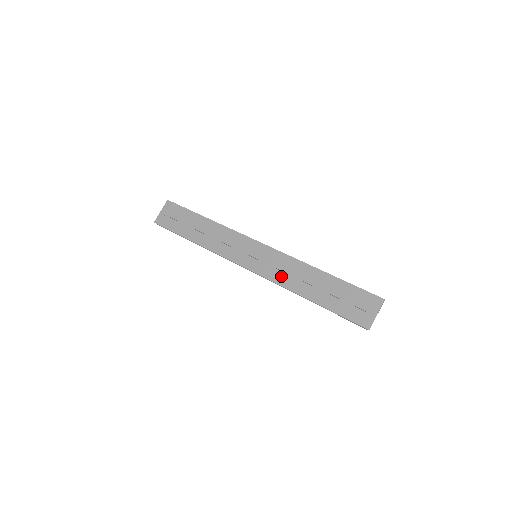
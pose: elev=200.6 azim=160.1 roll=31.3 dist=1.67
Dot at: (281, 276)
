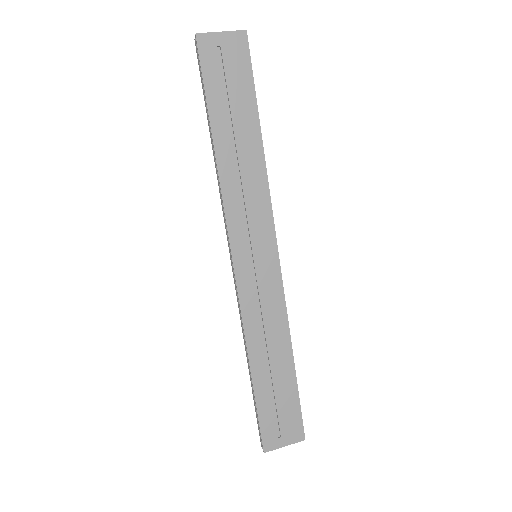
Dot at: (255, 315)
